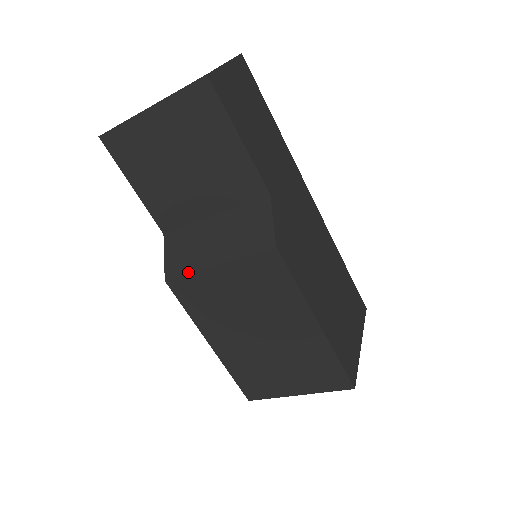
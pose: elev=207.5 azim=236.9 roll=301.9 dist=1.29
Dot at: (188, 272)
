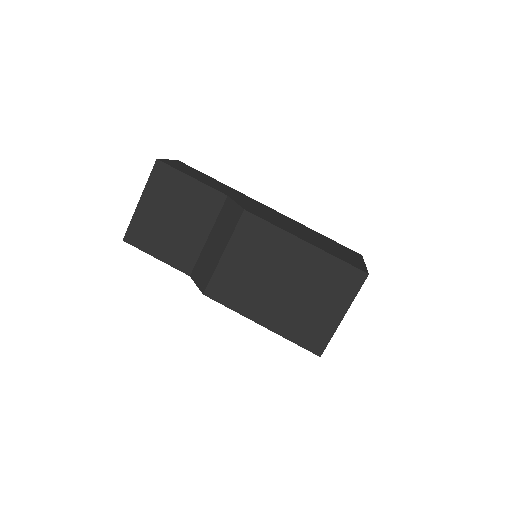
Dot at: (212, 274)
